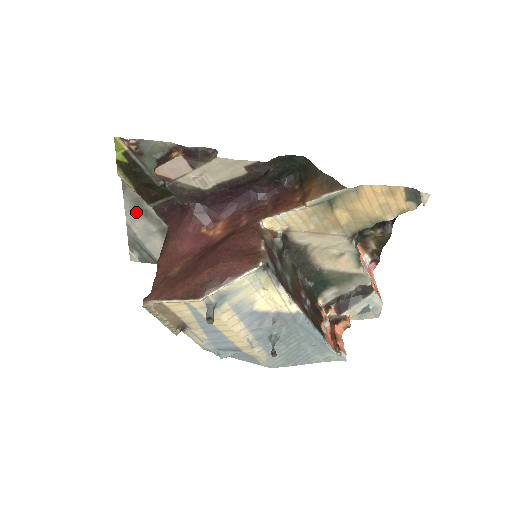
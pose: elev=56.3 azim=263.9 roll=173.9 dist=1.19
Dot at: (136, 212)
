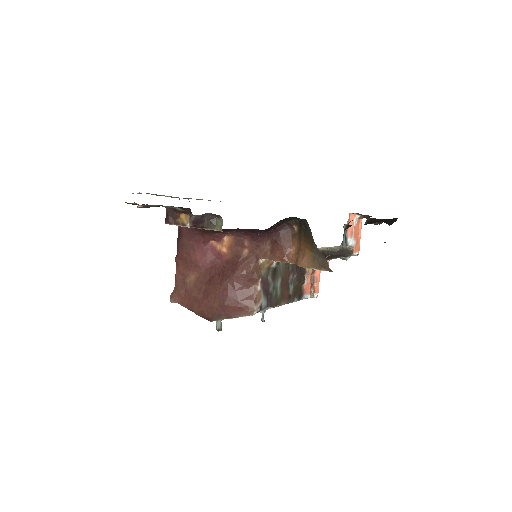
Dot at: occluded
